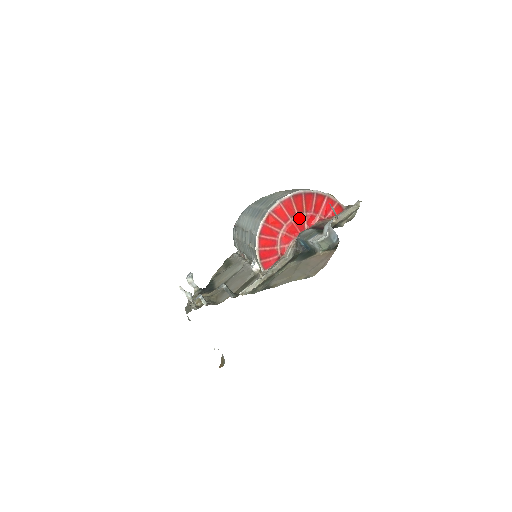
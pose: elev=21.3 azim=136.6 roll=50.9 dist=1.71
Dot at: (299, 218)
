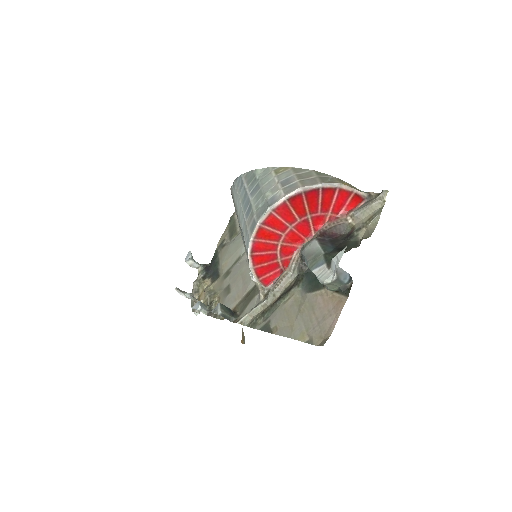
Dot at: (301, 223)
